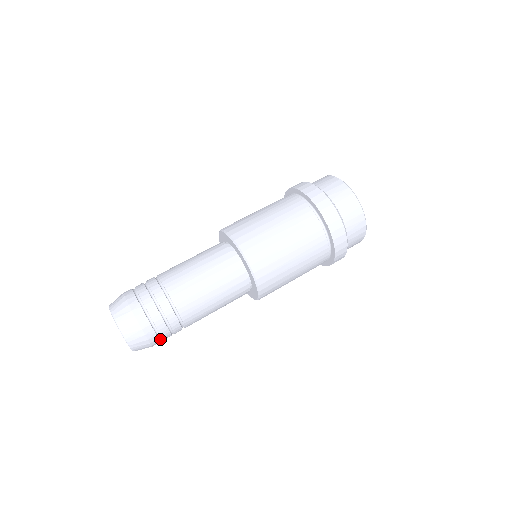
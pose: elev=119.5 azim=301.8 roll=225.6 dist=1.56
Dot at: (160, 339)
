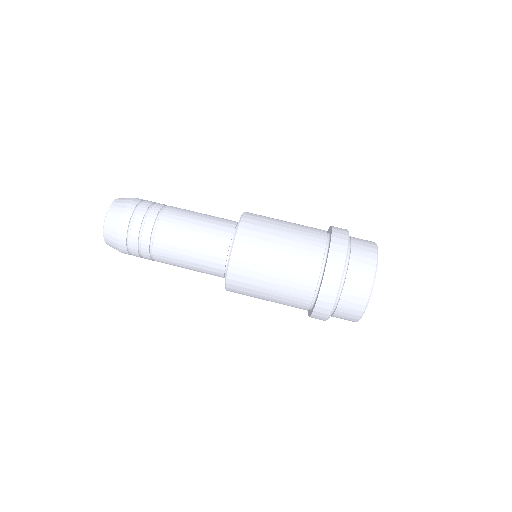
Dot at: occluded
